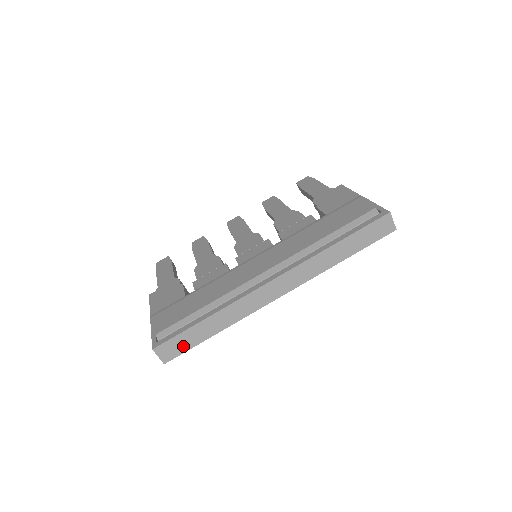
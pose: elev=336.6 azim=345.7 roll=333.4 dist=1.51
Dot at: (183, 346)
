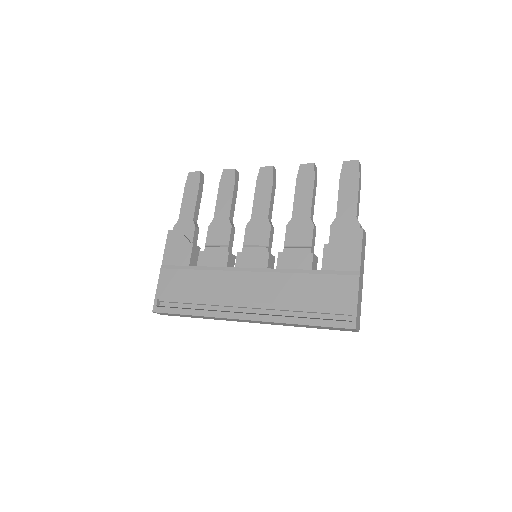
Dot at: (174, 315)
